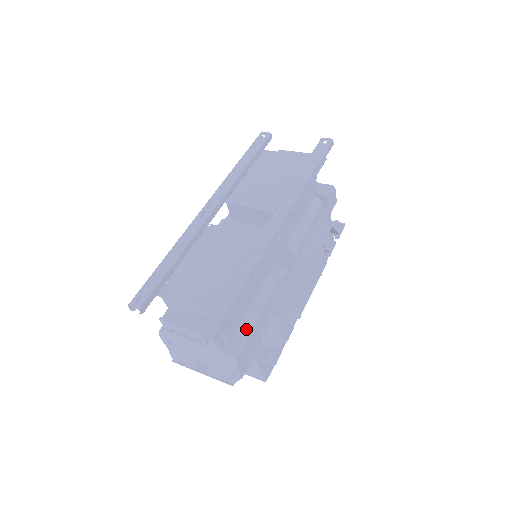
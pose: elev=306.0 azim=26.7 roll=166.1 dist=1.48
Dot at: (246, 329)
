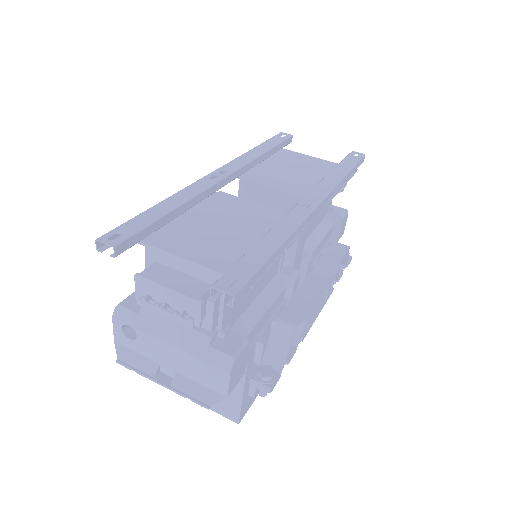
Dot at: (244, 330)
